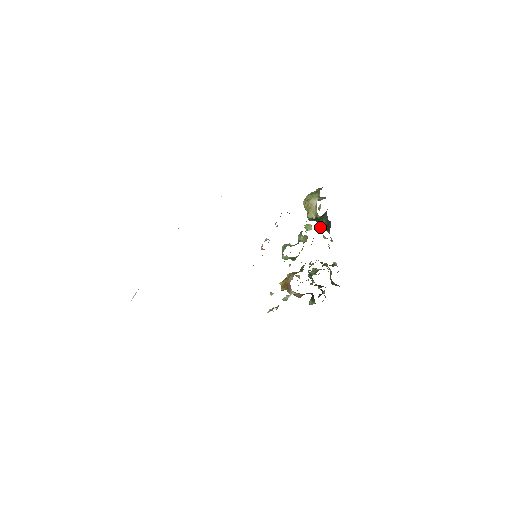
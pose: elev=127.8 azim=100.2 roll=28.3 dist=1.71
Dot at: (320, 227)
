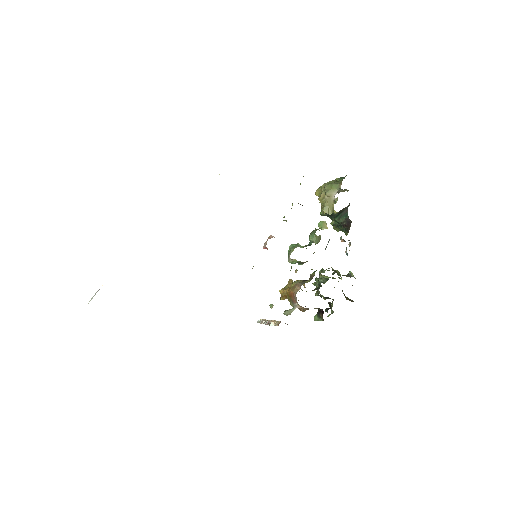
Dot at: (334, 225)
